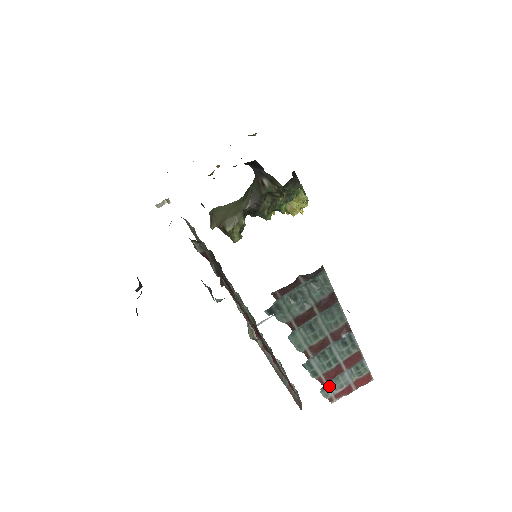
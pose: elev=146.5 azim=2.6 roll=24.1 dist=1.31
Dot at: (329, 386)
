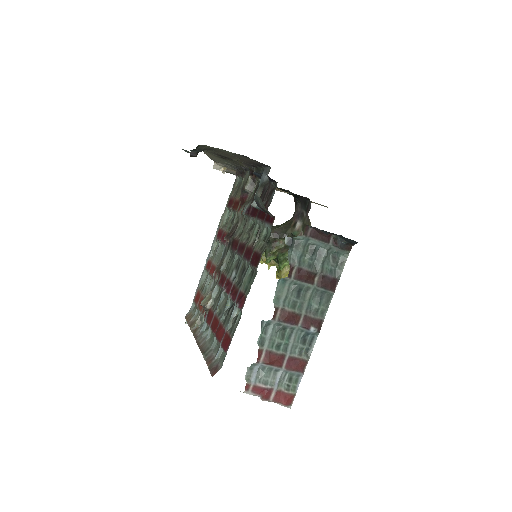
Dot at: (258, 371)
